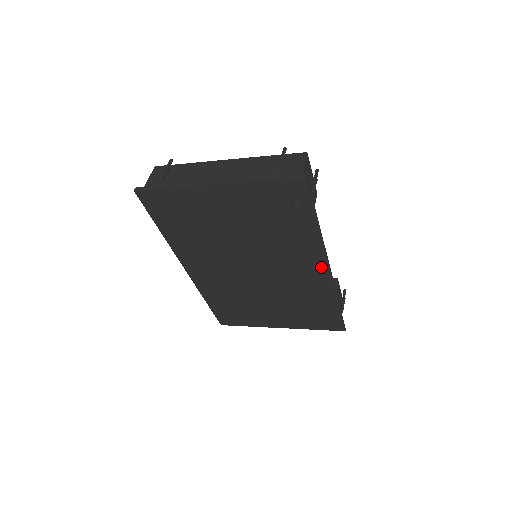
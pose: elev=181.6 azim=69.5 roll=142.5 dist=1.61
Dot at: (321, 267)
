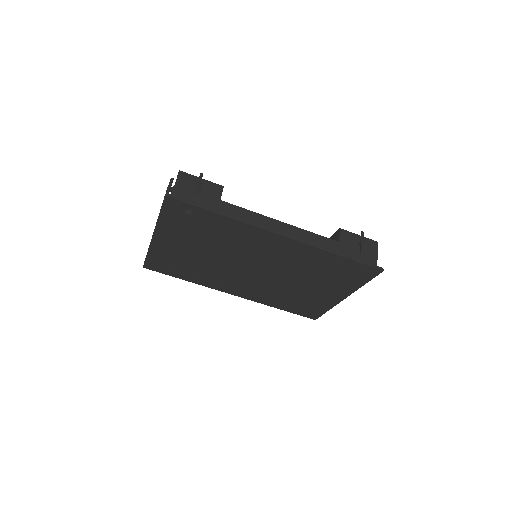
Dot at: (275, 237)
